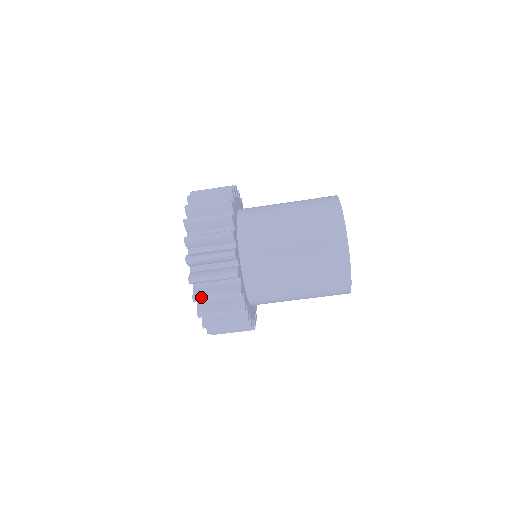
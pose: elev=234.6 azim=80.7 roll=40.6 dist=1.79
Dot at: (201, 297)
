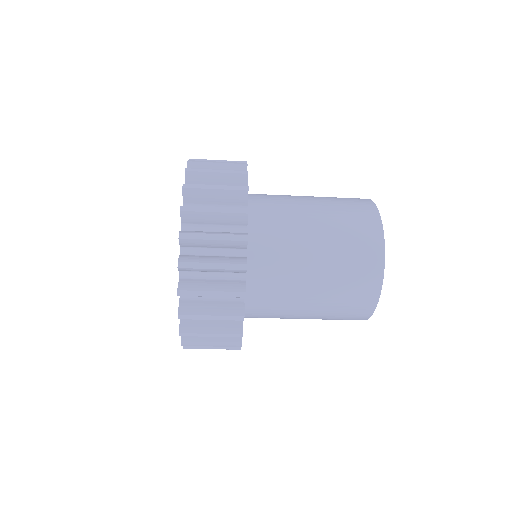
Dot at: occluded
